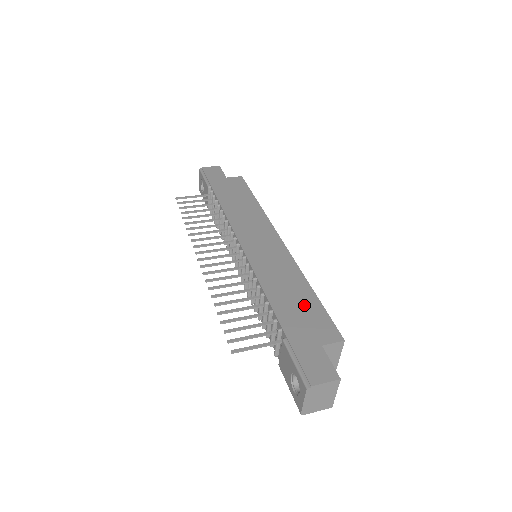
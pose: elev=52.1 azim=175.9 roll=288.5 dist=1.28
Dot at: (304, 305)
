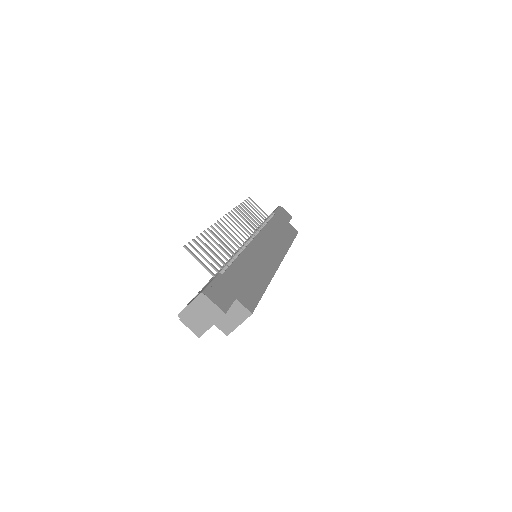
Dot at: (252, 283)
